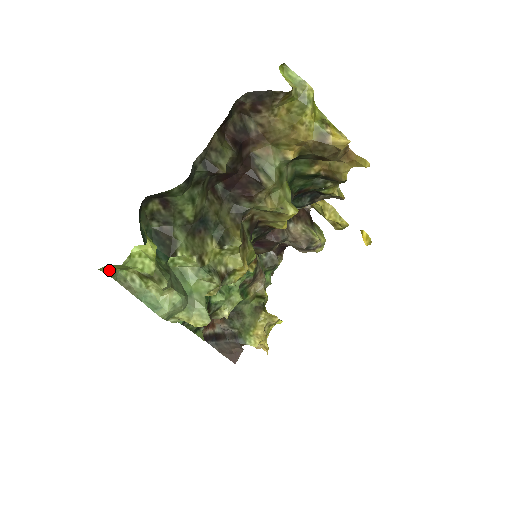
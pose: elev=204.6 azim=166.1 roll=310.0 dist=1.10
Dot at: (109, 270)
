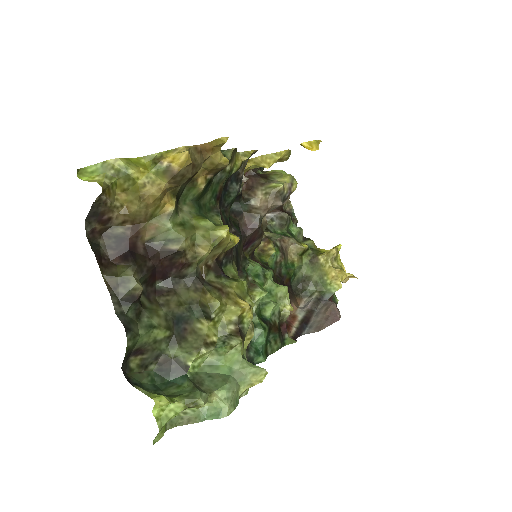
Dot at: (161, 434)
